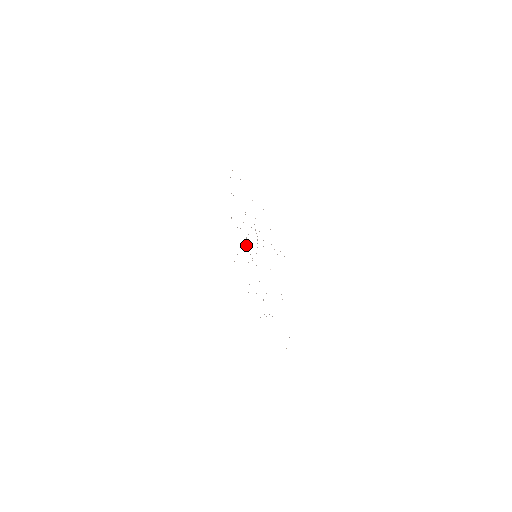
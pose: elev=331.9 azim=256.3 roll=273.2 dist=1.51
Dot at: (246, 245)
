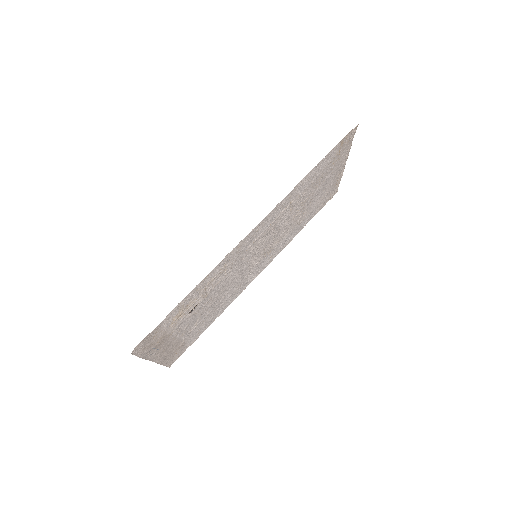
Dot at: (289, 225)
